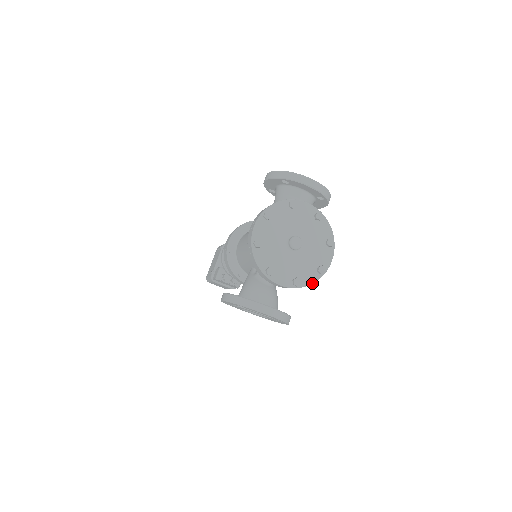
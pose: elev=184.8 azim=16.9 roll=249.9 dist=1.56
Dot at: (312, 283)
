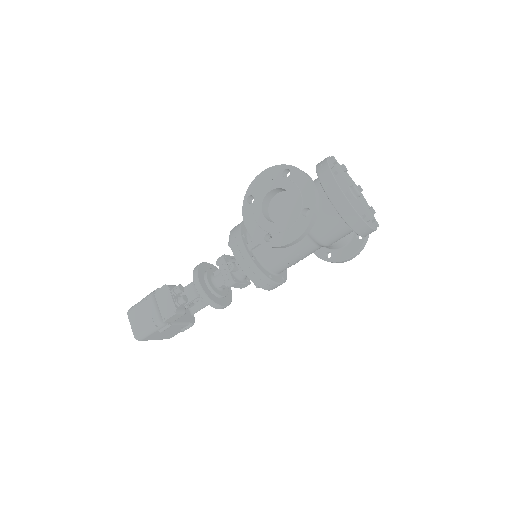
Dot at: (357, 212)
